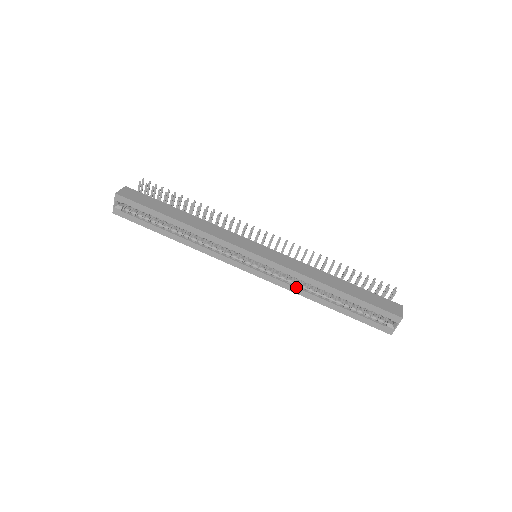
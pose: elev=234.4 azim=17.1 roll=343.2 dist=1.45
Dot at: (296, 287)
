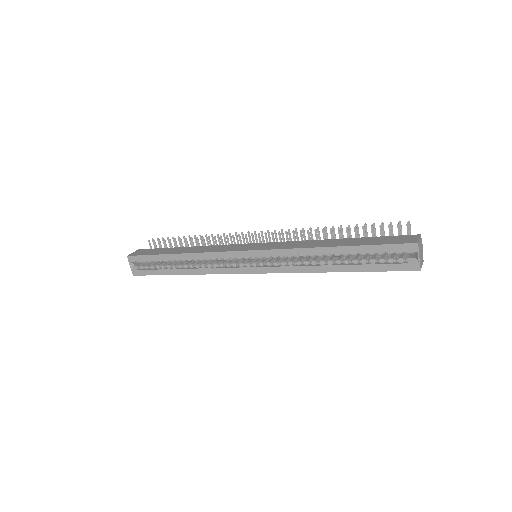
Dot at: (299, 266)
